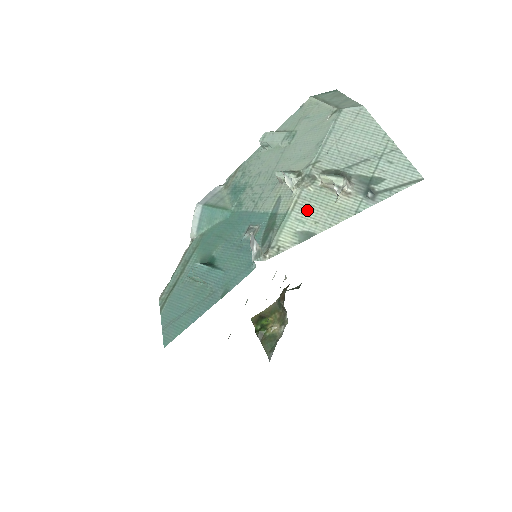
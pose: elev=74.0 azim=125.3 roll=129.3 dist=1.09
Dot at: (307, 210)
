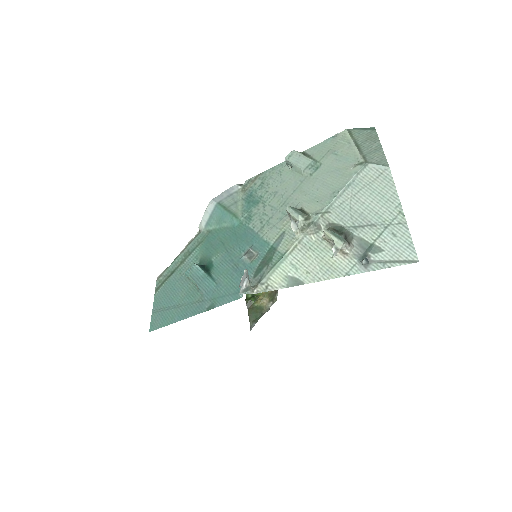
Dot at: (303, 258)
